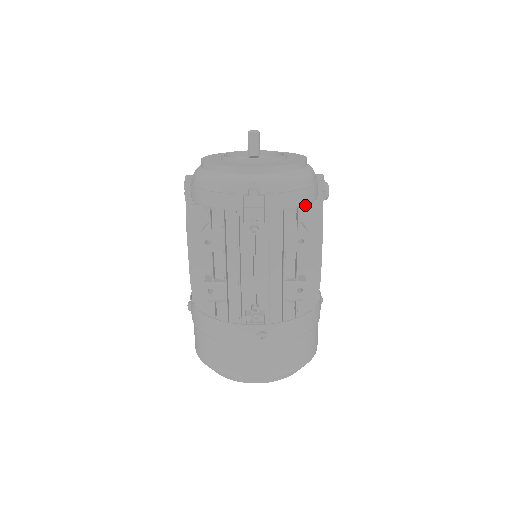
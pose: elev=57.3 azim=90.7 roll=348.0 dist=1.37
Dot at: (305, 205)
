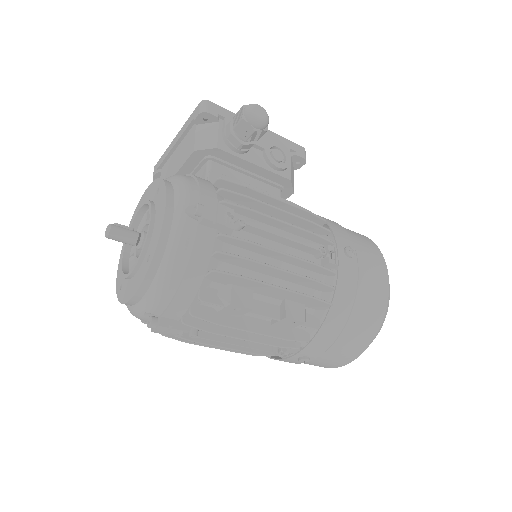
Dot at: (205, 278)
